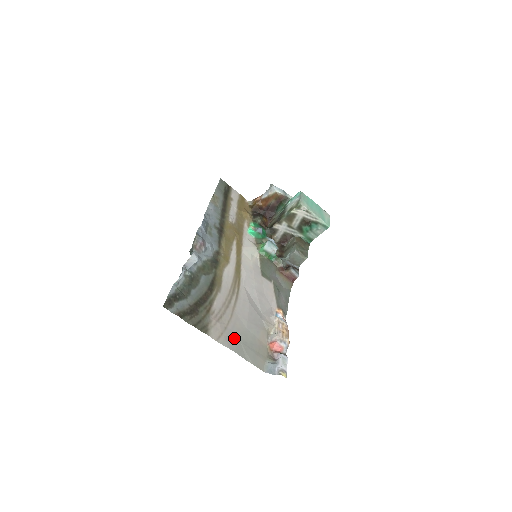
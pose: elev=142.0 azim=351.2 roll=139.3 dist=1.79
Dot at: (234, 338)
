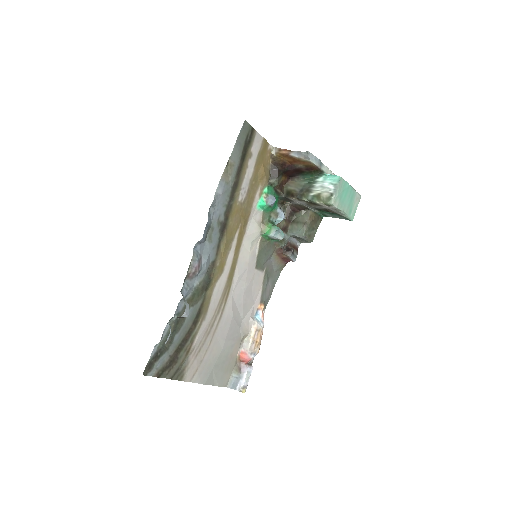
Dot at: (207, 368)
